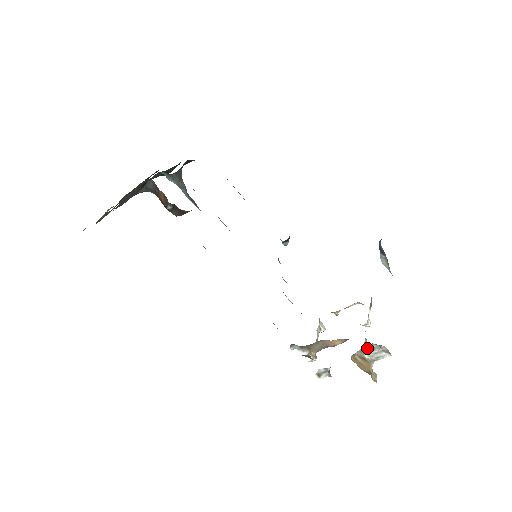
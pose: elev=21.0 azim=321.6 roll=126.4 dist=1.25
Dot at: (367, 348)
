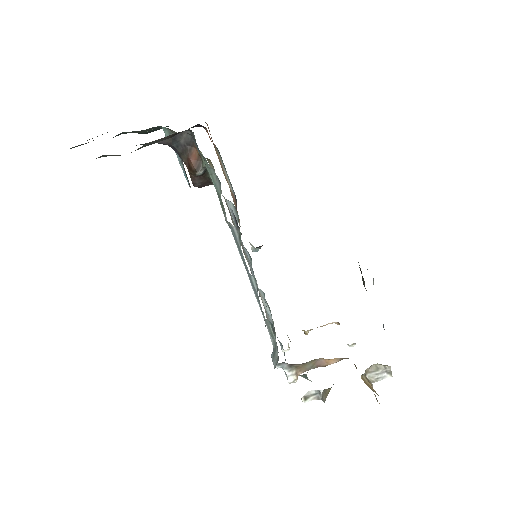
Dot at: (371, 368)
